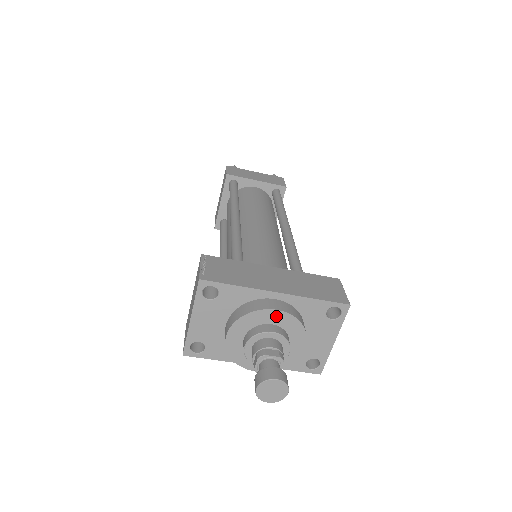
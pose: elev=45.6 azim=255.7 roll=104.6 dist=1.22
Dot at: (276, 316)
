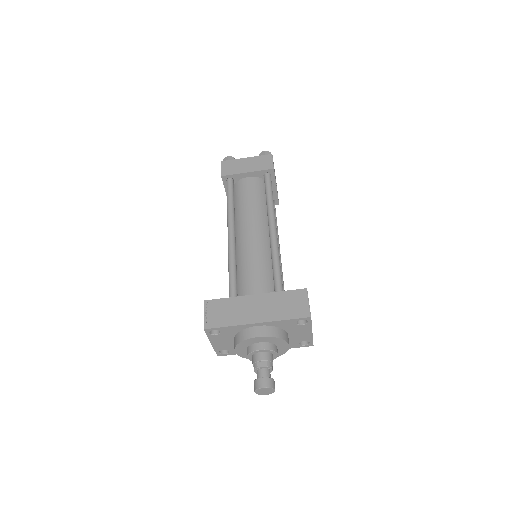
Dot at: (260, 339)
